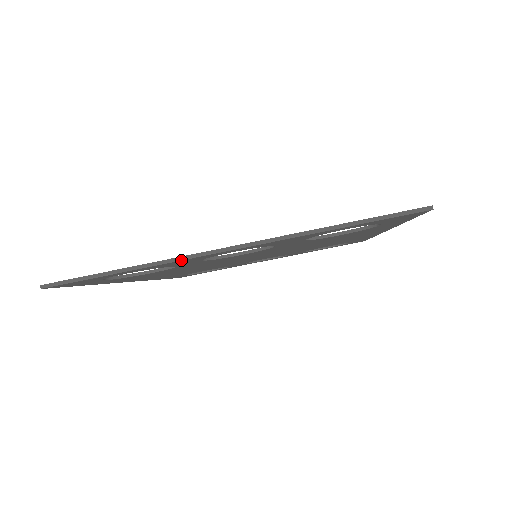
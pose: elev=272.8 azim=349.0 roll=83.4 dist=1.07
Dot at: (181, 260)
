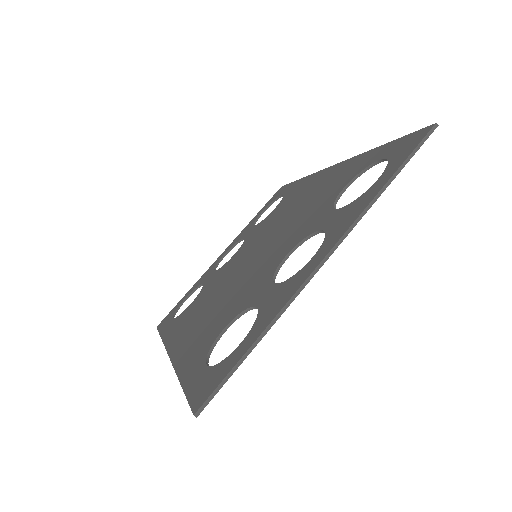
Dot at: occluded
